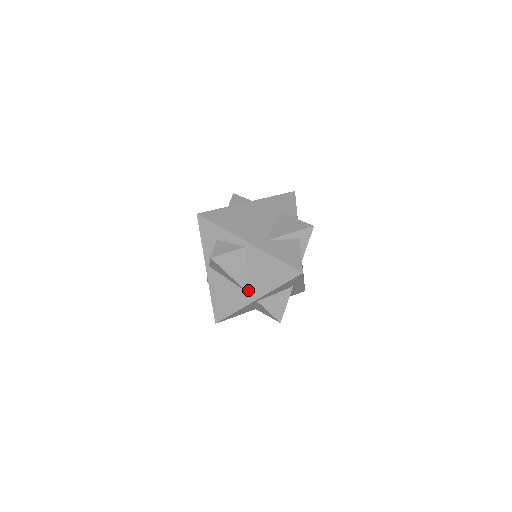
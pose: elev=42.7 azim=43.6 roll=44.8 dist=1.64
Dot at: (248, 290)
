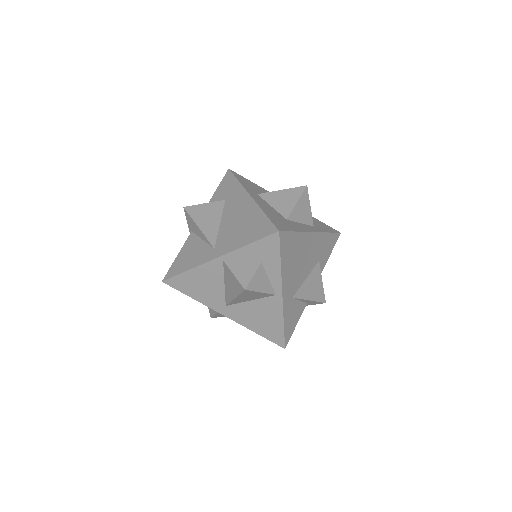
Dot at: (229, 306)
